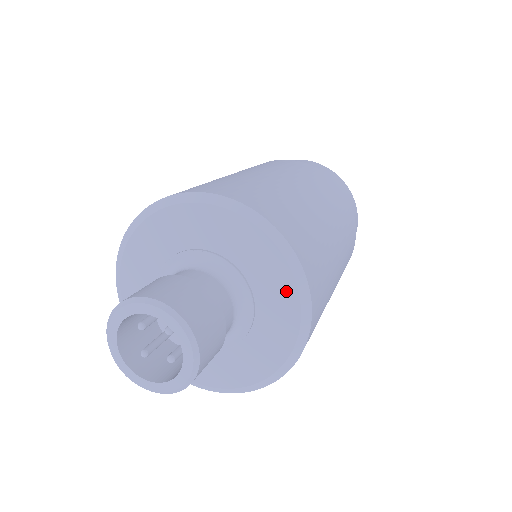
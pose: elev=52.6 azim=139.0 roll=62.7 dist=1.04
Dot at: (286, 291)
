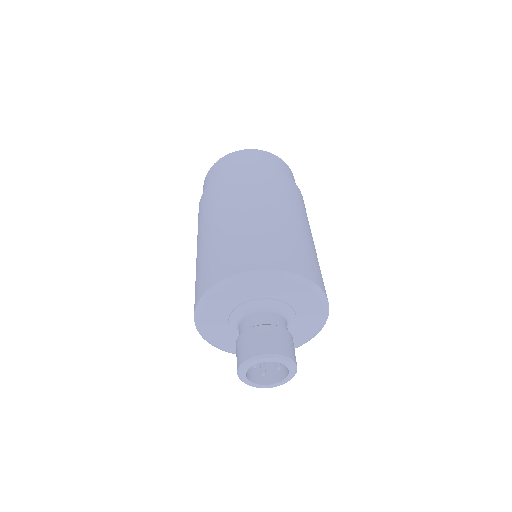
Dot at: (304, 292)
